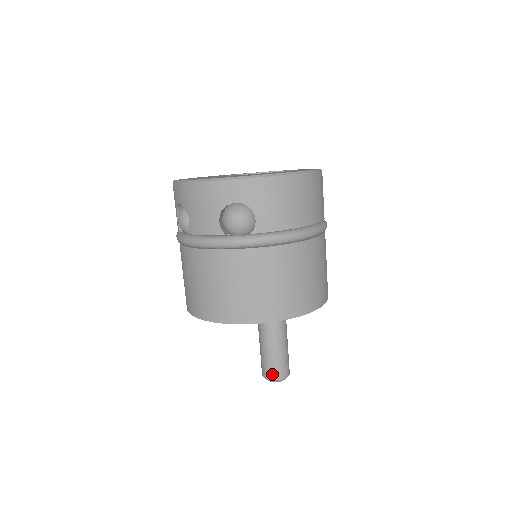
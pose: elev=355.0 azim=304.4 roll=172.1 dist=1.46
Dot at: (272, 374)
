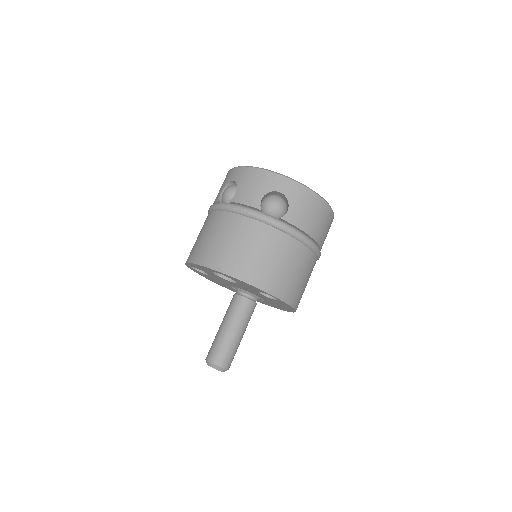
Dot at: (217, 359)
